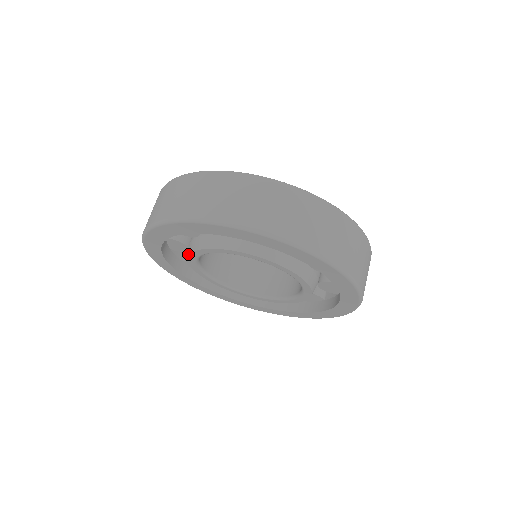
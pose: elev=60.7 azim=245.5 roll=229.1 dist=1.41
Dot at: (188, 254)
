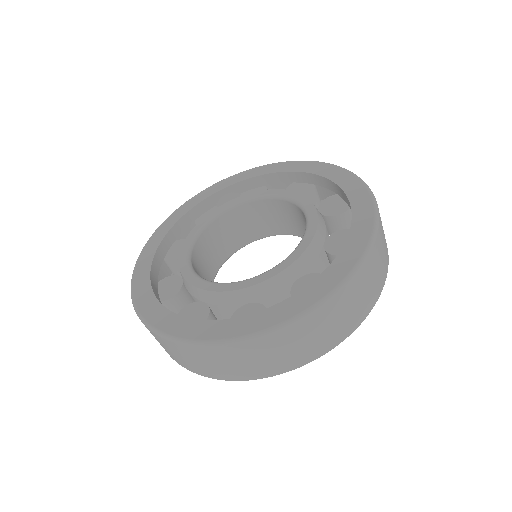
Dot at: occluded
